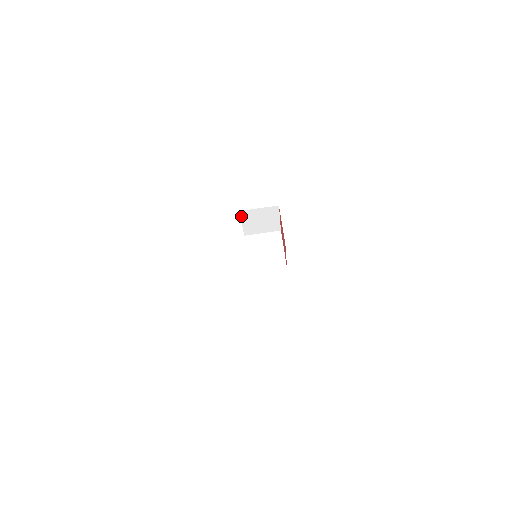
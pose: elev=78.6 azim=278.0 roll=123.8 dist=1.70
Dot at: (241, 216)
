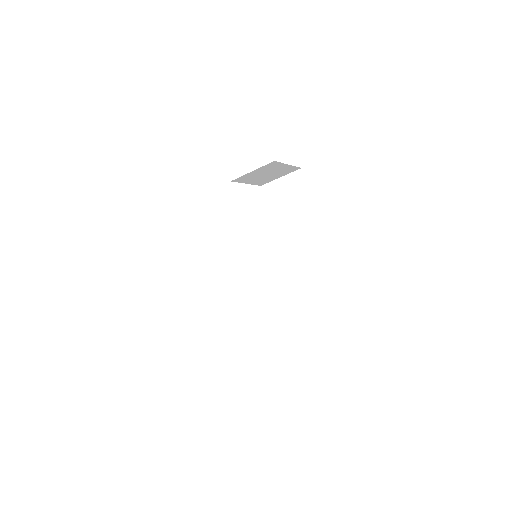
Dot at: (238, 181)
